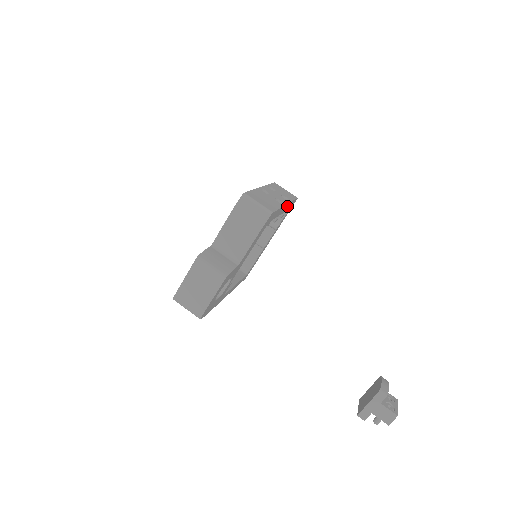
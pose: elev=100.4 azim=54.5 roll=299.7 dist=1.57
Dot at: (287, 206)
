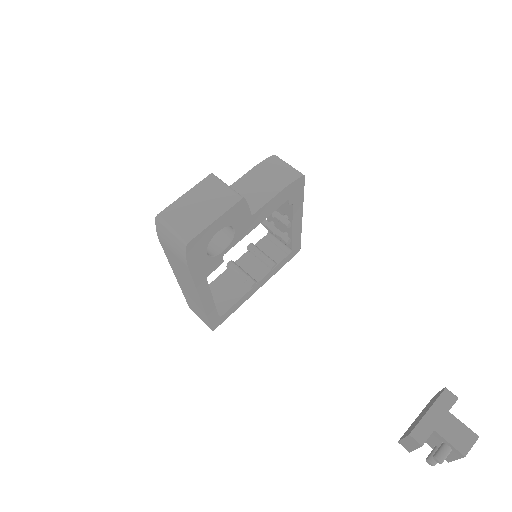
Dot at: (298, 229)
